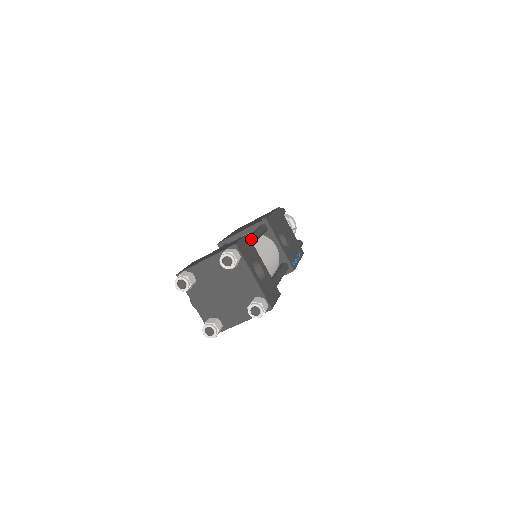
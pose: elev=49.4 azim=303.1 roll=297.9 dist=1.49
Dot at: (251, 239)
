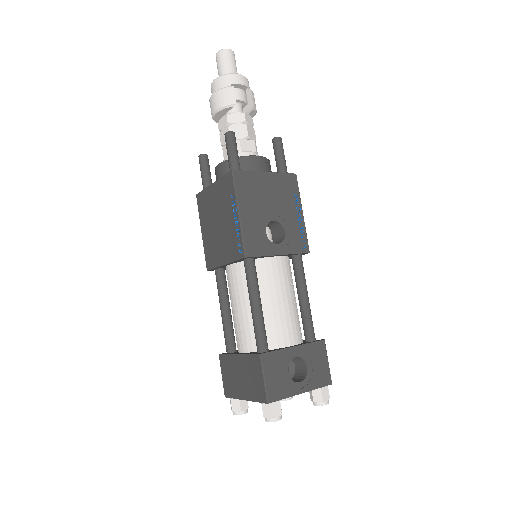
Dot at: (262, 334)
